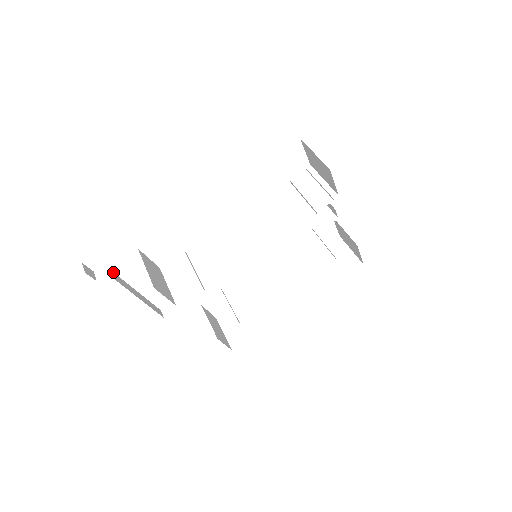
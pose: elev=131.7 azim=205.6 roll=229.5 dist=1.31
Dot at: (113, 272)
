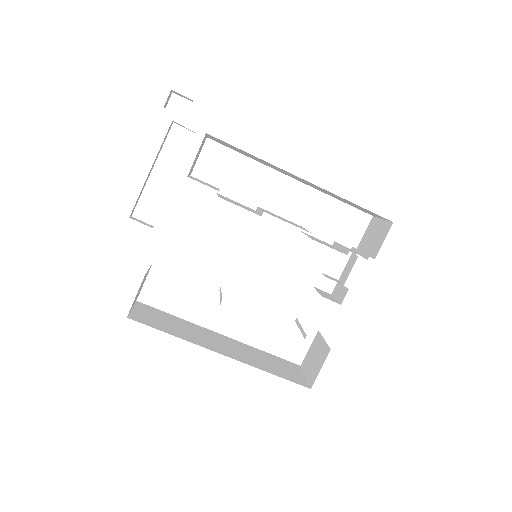
Dot at: occluded
